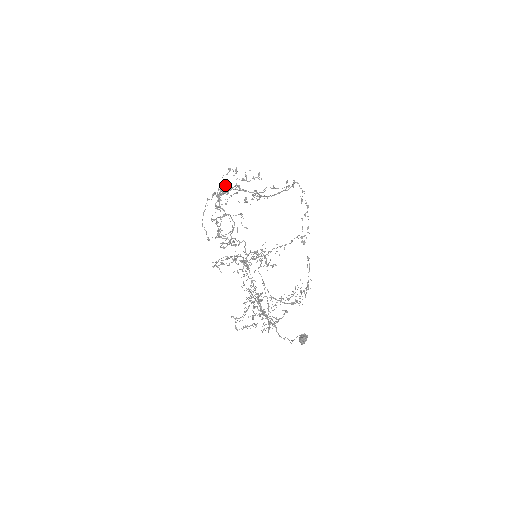
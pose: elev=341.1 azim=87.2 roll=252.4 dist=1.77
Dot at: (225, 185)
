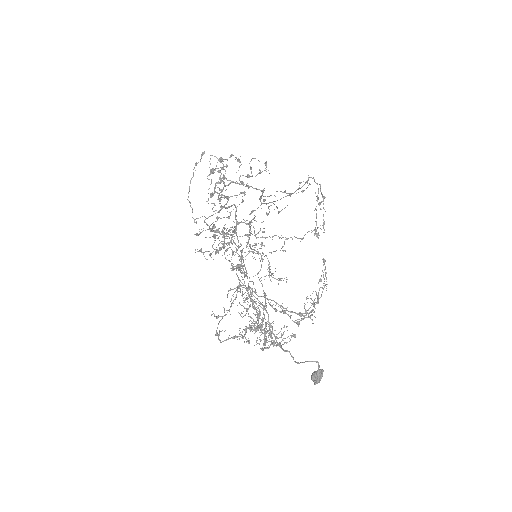
Dot at: (225, 178)
